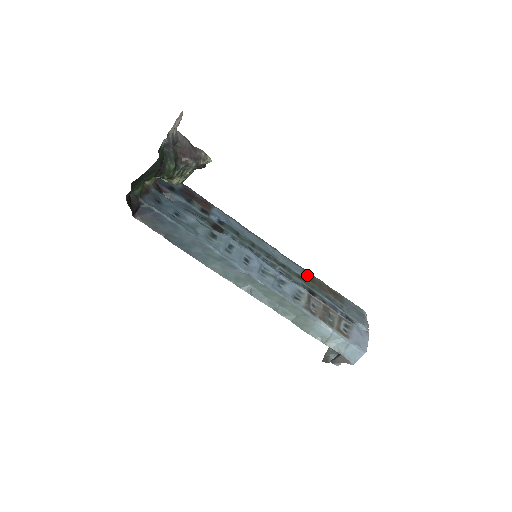
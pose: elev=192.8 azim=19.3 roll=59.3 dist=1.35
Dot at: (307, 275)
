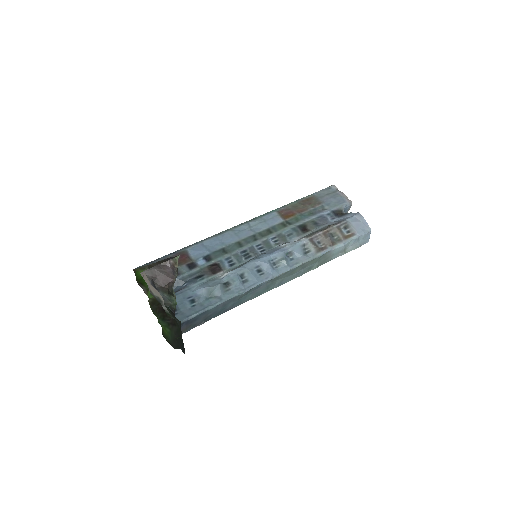
Dot at: (282, 212)
